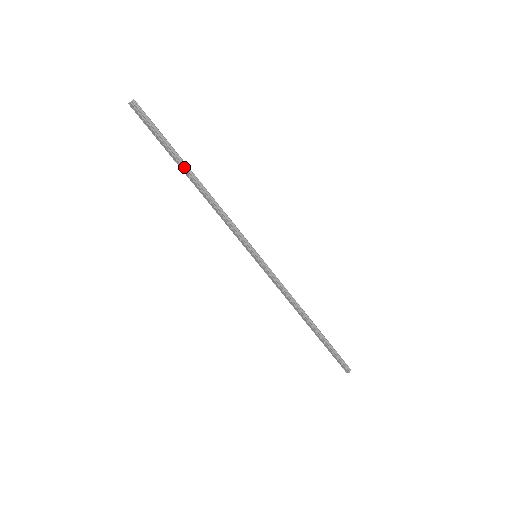
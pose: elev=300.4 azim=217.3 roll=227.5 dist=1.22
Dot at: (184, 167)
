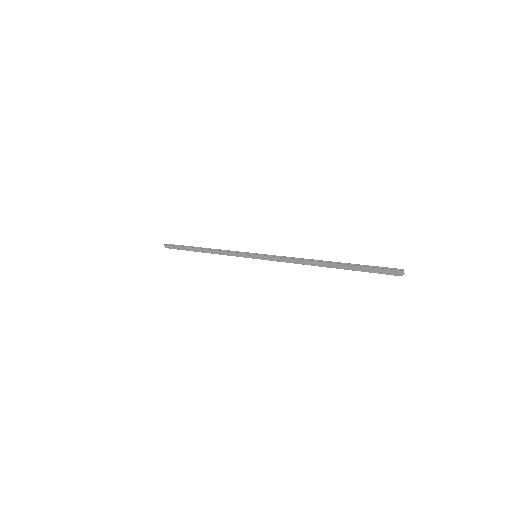
Dot at: (195, 248)
